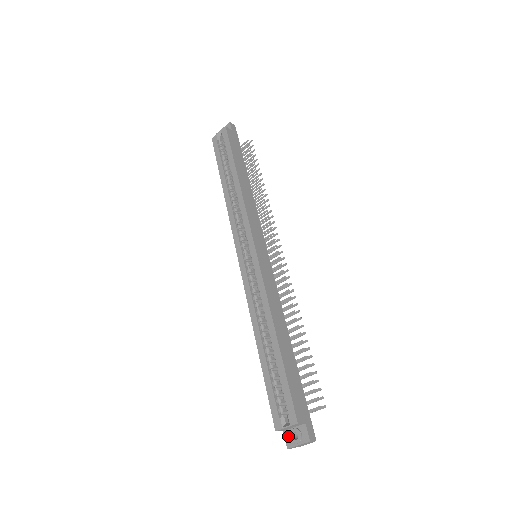
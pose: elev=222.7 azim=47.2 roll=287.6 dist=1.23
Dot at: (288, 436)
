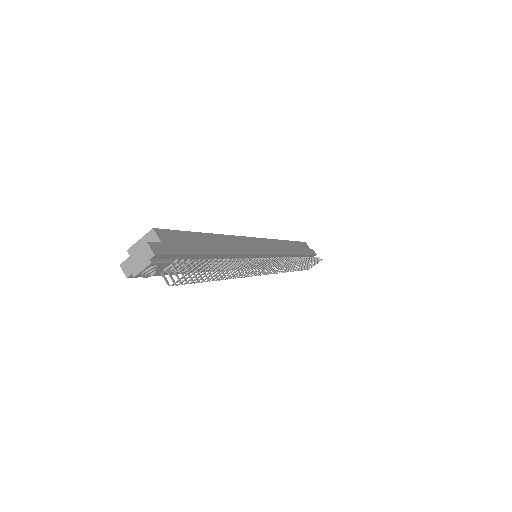
Dot at: occluded
